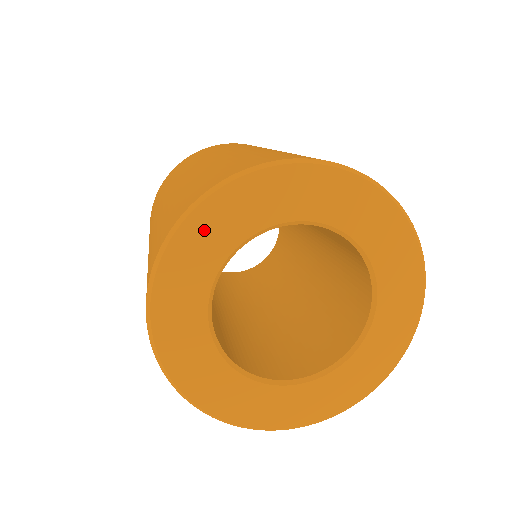
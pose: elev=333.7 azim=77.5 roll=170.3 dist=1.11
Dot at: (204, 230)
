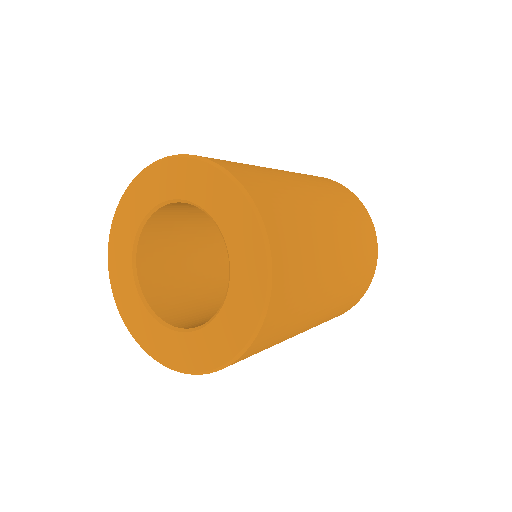
Dot at: (126, 213)
